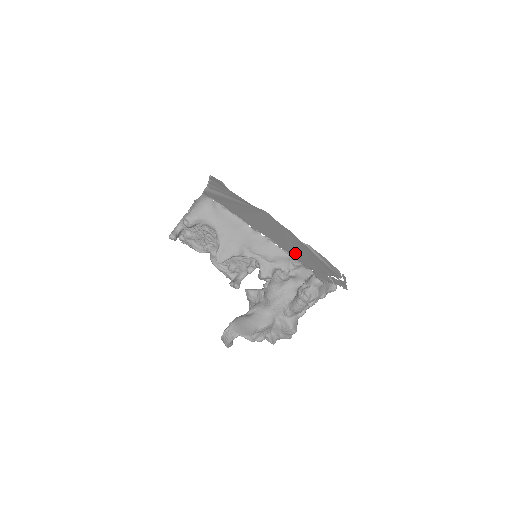
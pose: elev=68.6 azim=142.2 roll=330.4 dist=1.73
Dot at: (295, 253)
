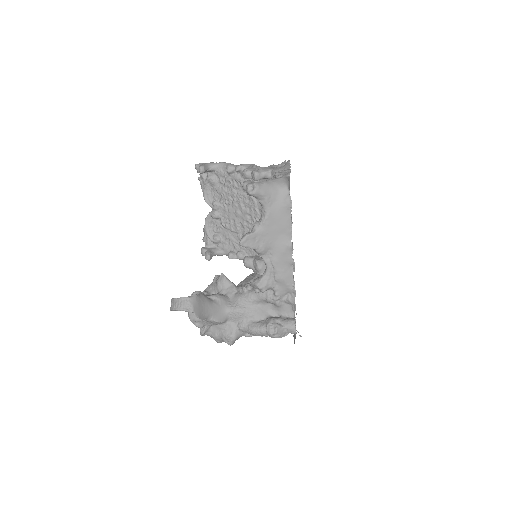
Dot at: occluded
